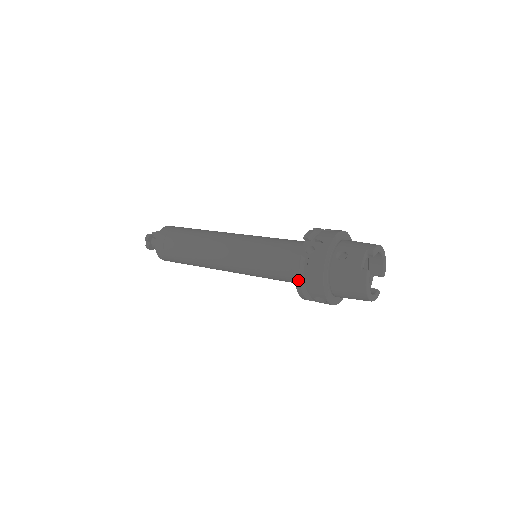
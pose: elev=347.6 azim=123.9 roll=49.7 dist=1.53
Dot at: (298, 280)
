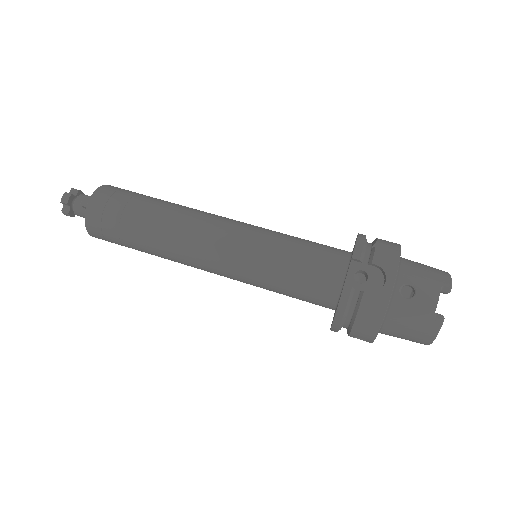
Dot at: (340, 318)
